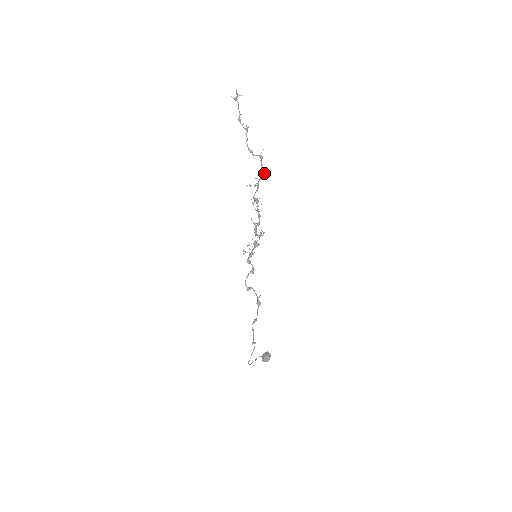
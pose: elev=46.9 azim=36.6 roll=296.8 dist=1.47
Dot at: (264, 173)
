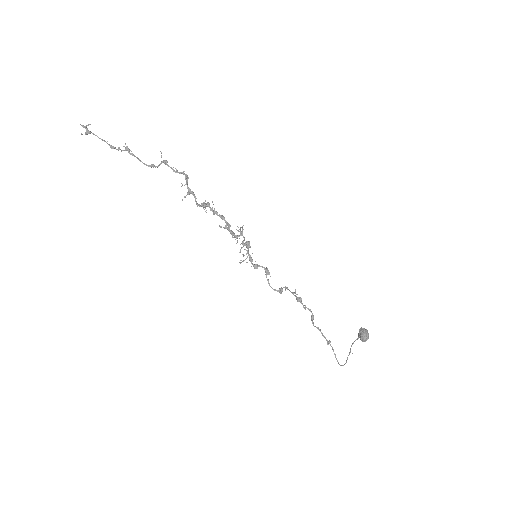
Dot at: (183, 174)
